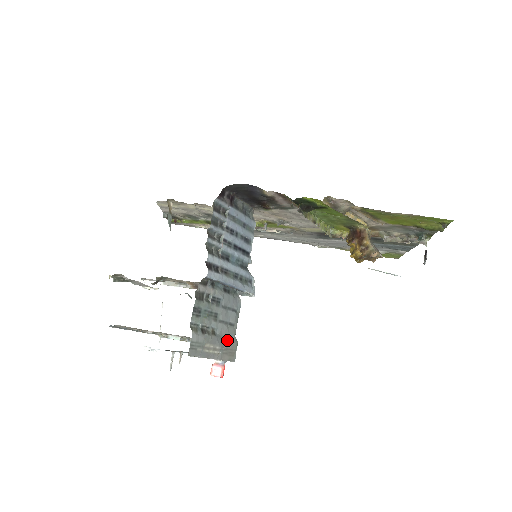
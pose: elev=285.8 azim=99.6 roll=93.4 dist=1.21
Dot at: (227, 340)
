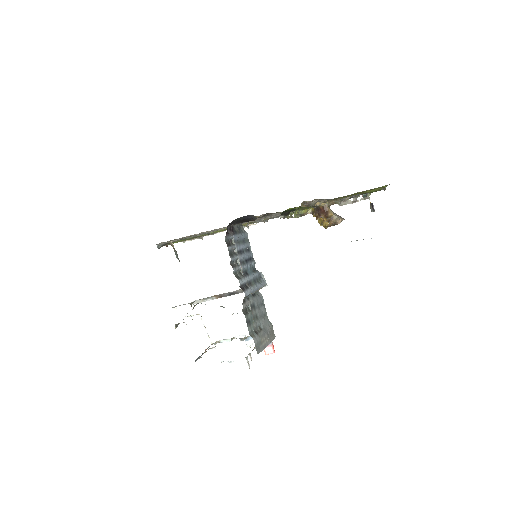
Dot at: (267, 327)
